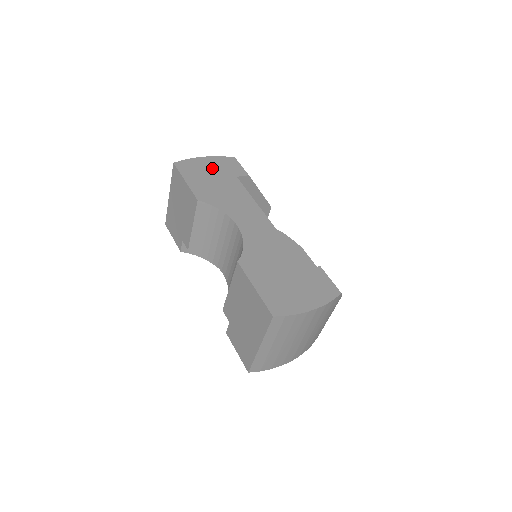
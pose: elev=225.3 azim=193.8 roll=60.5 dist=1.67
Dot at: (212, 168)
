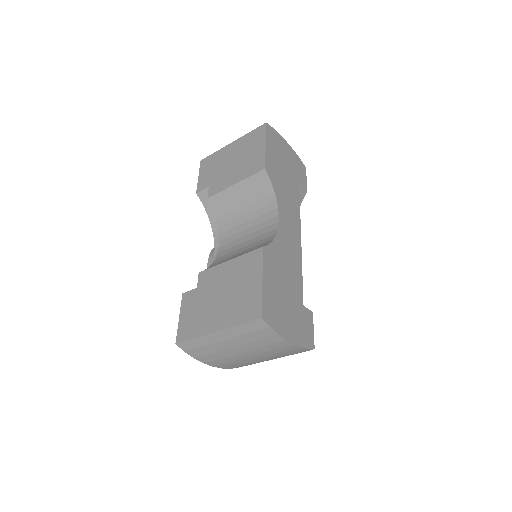
Dot at: (288, 157)
